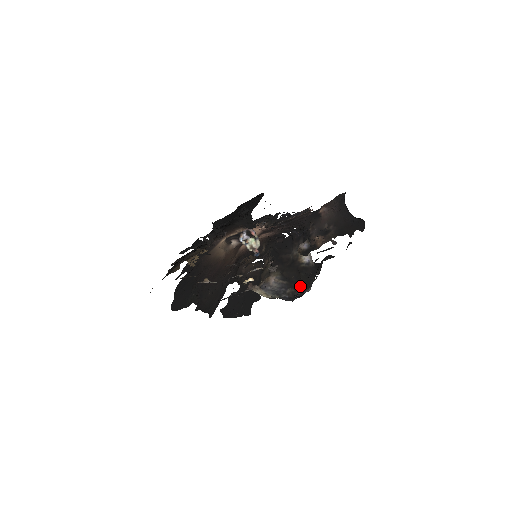
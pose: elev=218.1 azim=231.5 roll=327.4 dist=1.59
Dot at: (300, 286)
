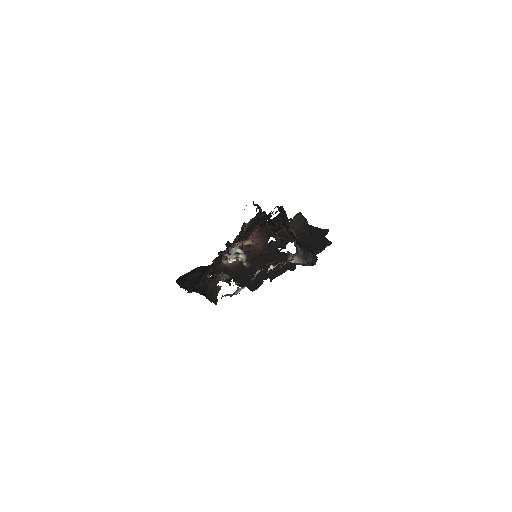
Dot at: (312, 252)
